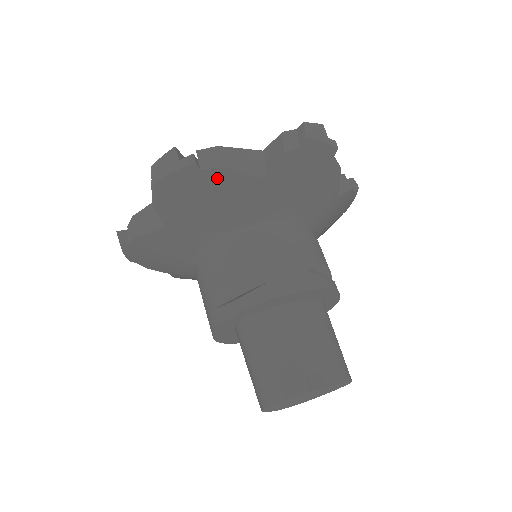
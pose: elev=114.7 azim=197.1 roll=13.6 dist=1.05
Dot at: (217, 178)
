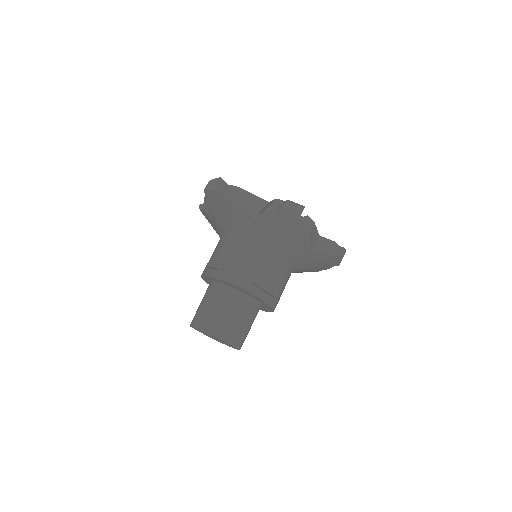
Dot at: (229, 204)
